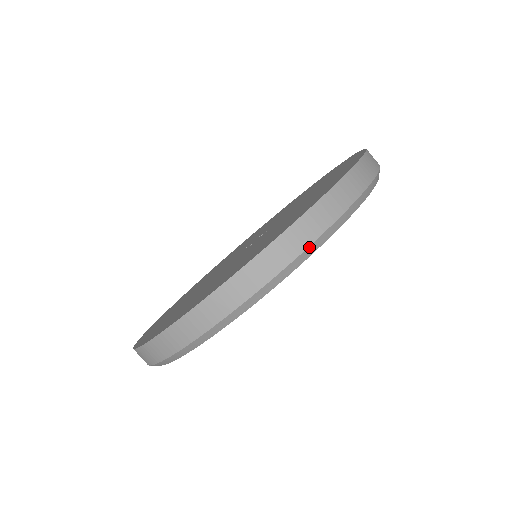
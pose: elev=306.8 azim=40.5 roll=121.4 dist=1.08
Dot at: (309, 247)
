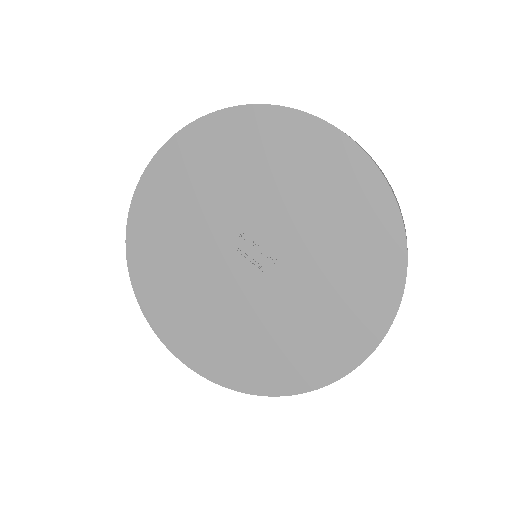
Dot at: occluded
